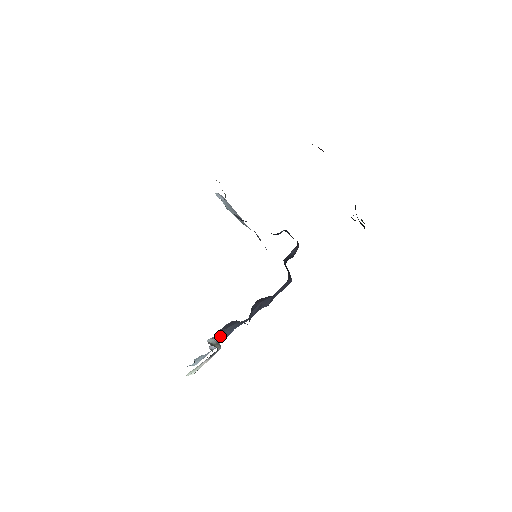
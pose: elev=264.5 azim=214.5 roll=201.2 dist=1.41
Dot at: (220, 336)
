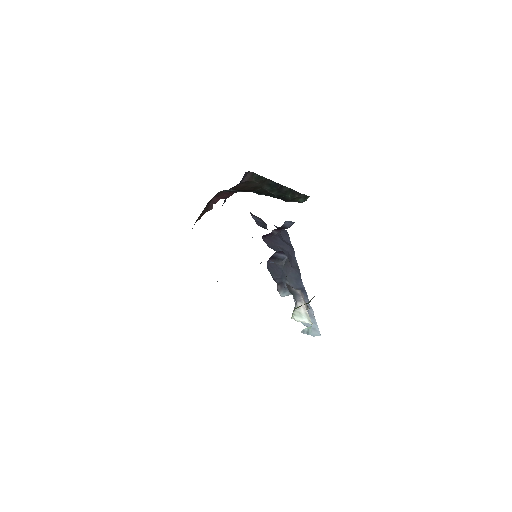
Dot at: occluded
